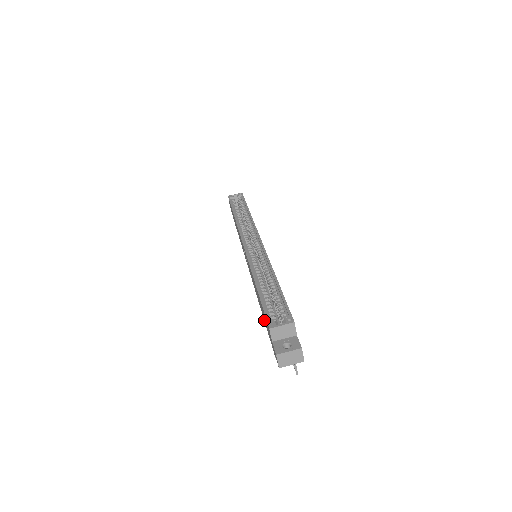
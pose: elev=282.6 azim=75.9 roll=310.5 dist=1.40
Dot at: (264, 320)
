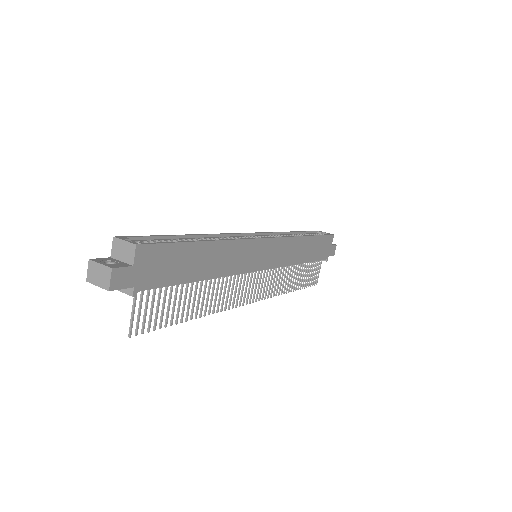
Dot at: occluded
